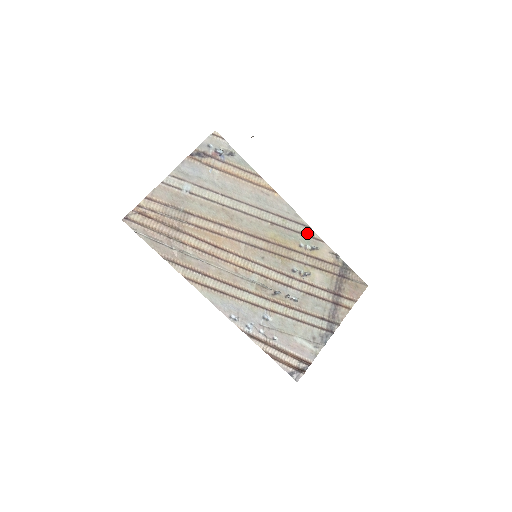
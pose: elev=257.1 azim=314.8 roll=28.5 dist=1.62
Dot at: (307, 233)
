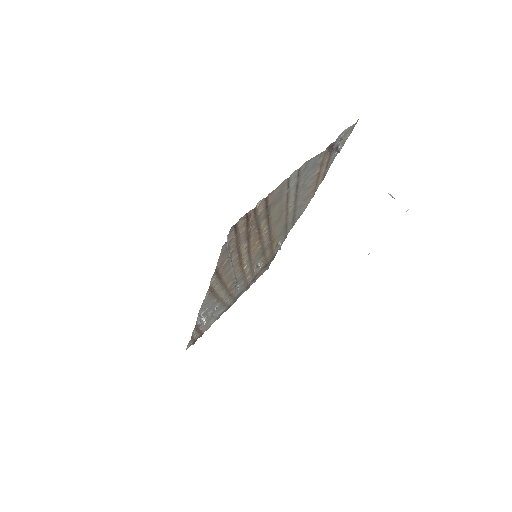
Dot at: (288, 231)
